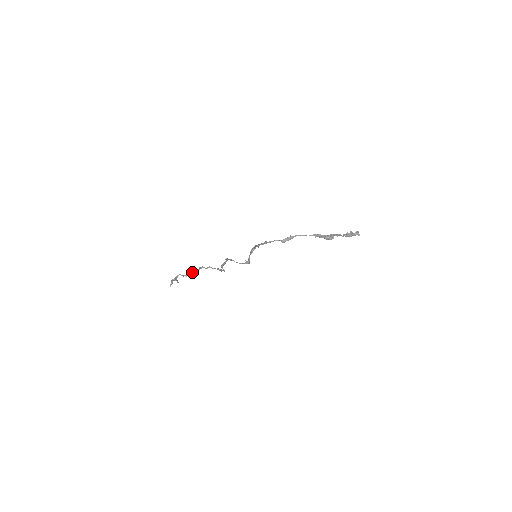
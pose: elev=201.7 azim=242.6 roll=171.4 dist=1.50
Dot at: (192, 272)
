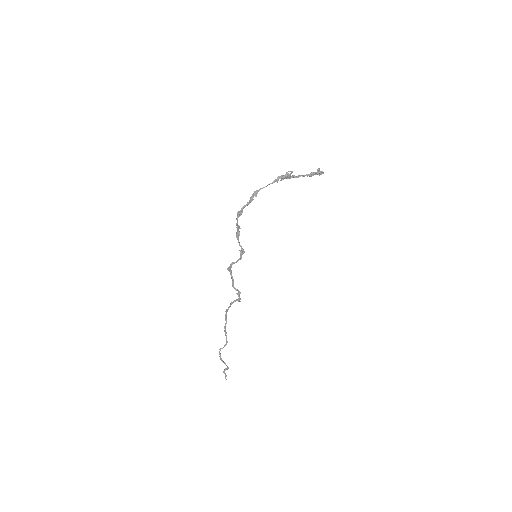
Dot at: (224, 330)
